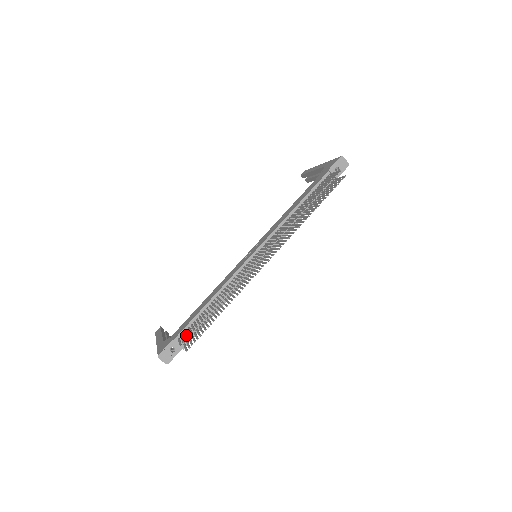
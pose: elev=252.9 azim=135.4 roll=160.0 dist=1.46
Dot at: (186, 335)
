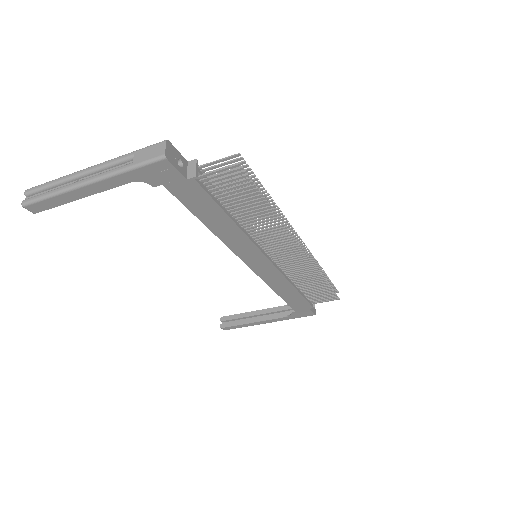
Dot at: occluded
